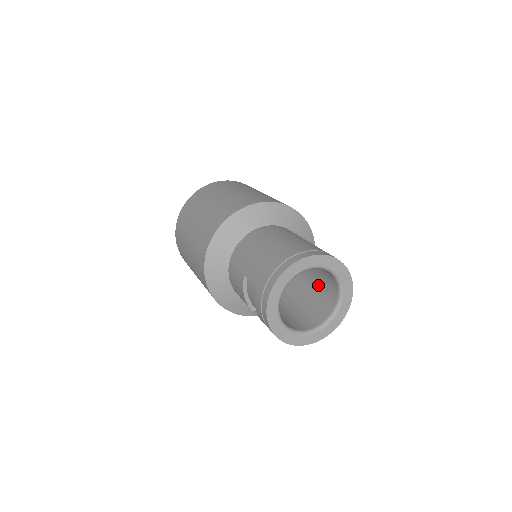
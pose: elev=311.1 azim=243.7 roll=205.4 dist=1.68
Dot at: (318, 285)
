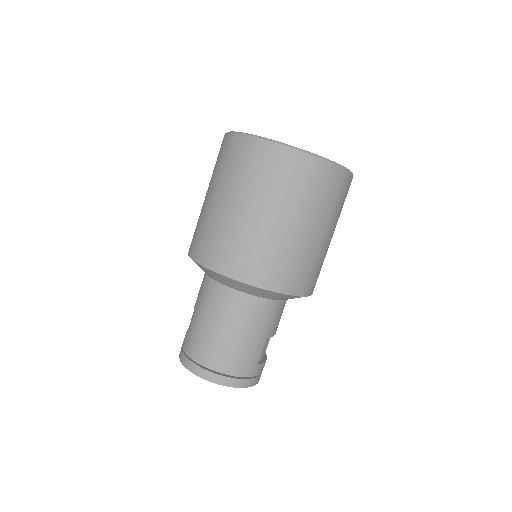
Dot at: occluded
